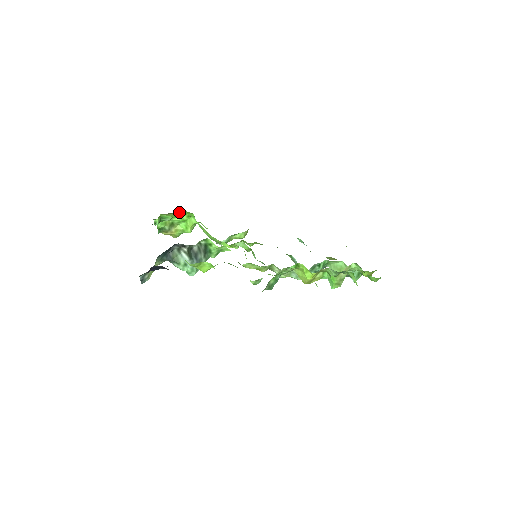
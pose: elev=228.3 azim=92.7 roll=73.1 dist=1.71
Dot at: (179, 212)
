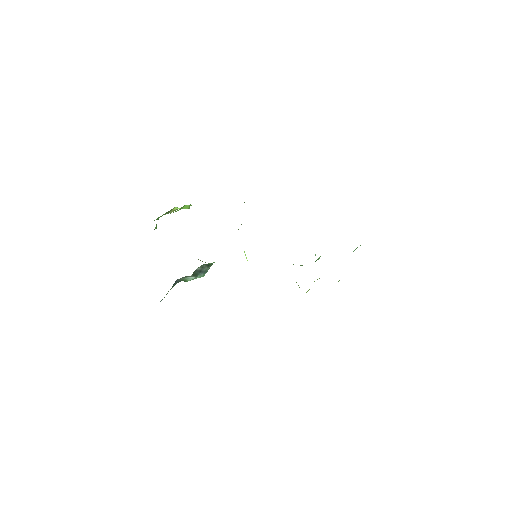
Dot at: occluded
